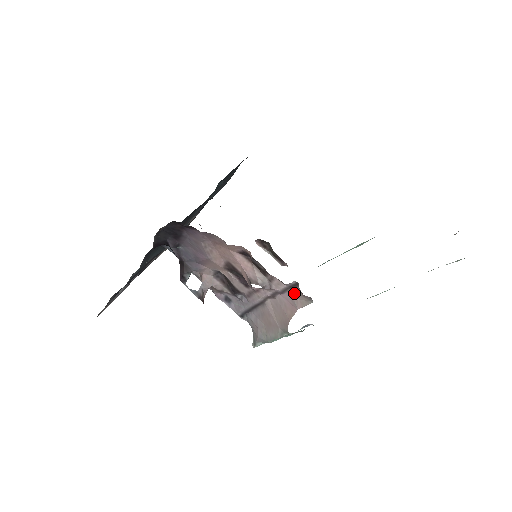
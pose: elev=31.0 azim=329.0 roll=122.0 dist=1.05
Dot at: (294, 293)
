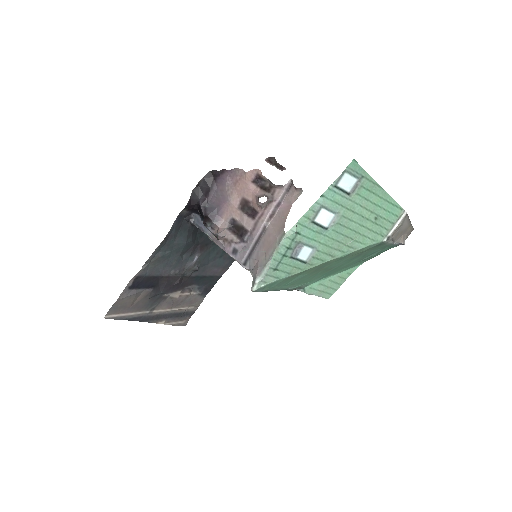
Dot at: (290, 194)
